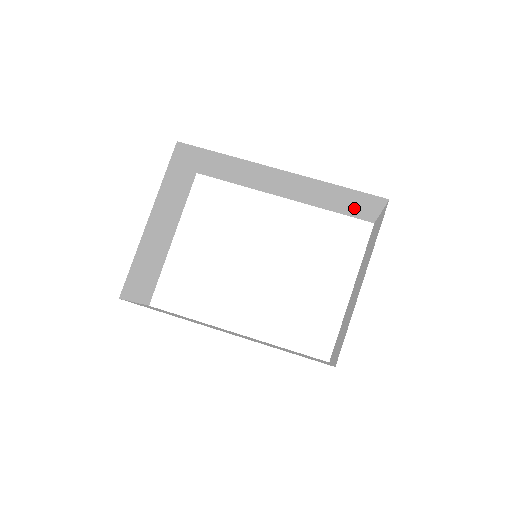
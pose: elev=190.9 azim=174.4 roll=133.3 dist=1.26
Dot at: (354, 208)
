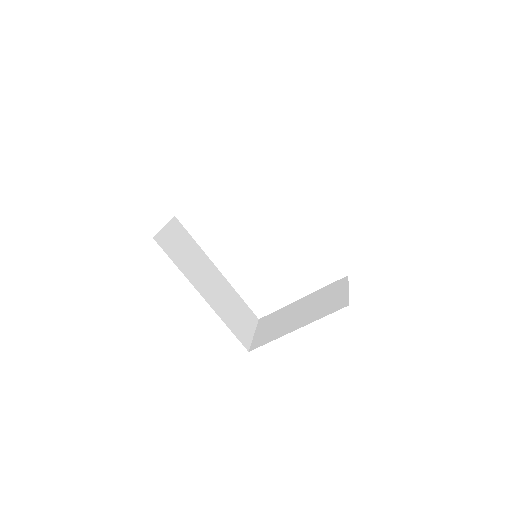
Dot at: occluded
